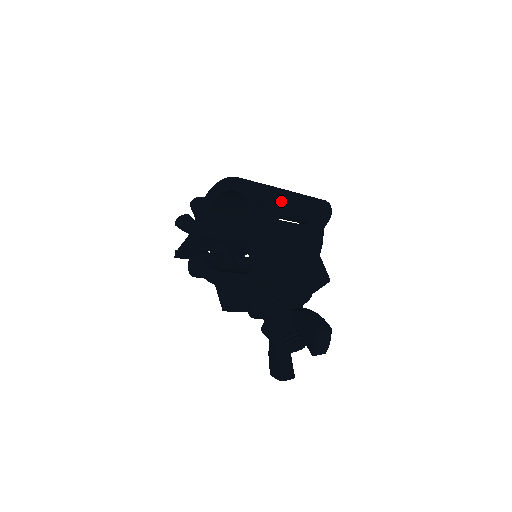
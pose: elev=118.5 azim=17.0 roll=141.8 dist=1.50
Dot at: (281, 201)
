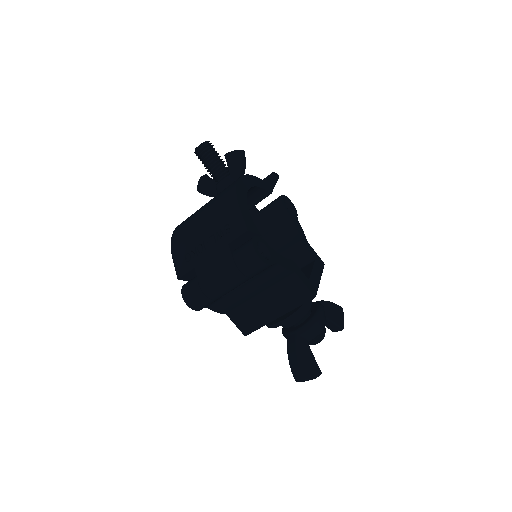
Dot at: (205, 303)
